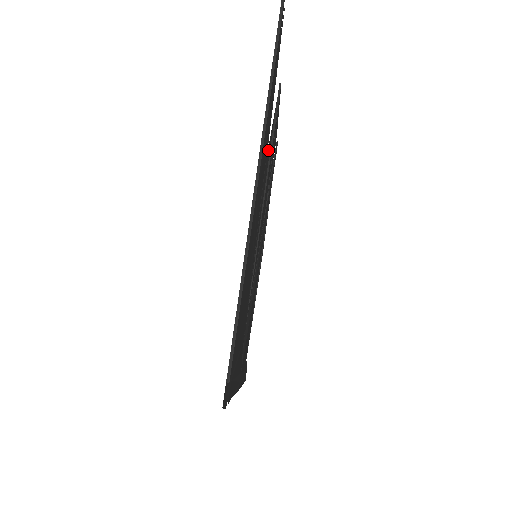
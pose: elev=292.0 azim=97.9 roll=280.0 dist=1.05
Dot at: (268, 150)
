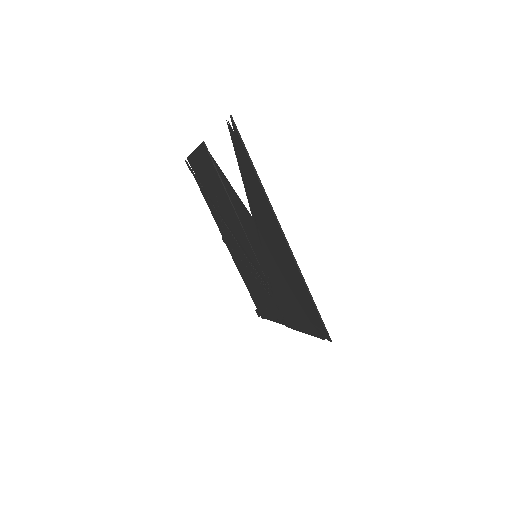
Dot at: (233, 195)
